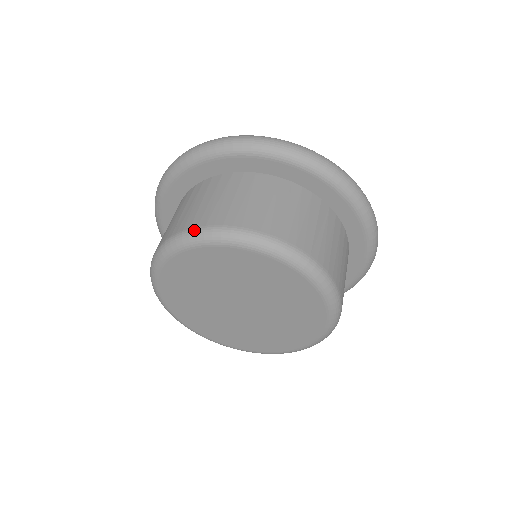
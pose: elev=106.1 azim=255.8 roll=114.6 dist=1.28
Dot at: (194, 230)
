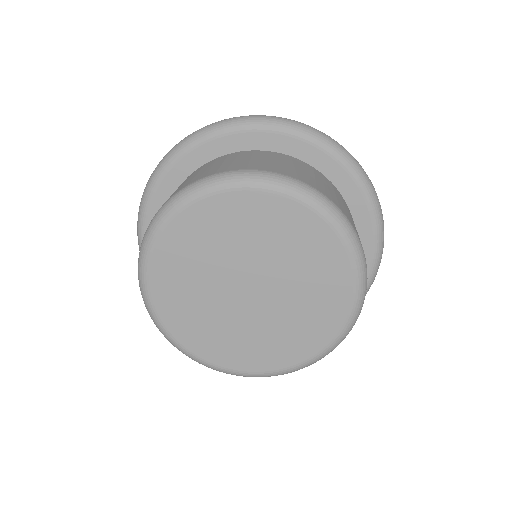
Dot at: (184, 188)
